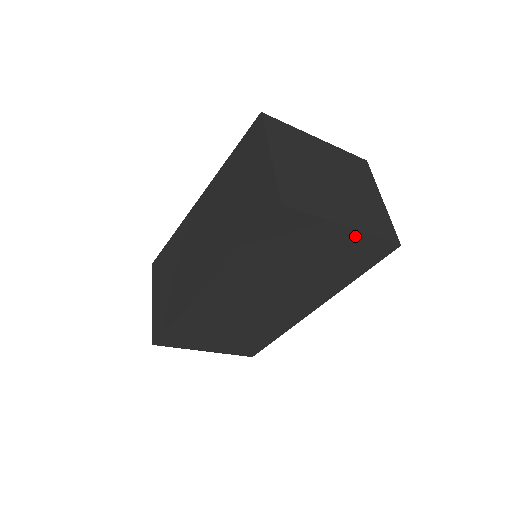
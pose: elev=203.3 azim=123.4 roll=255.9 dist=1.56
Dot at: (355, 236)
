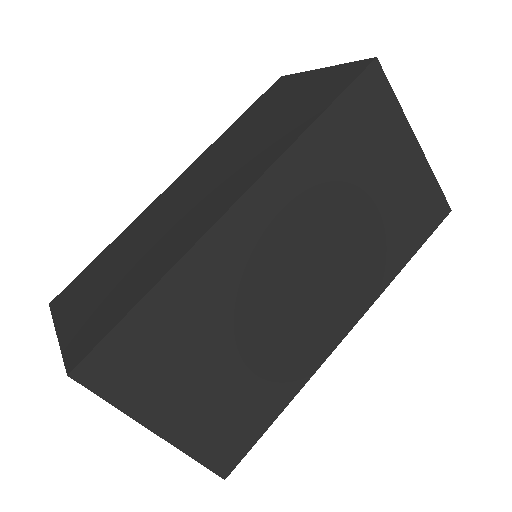
Dot at: (421, 166)
